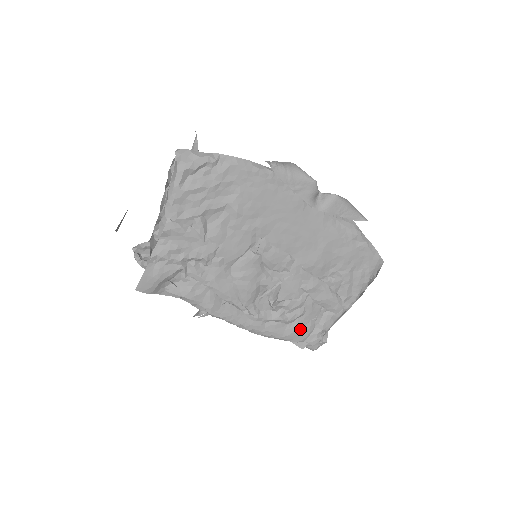
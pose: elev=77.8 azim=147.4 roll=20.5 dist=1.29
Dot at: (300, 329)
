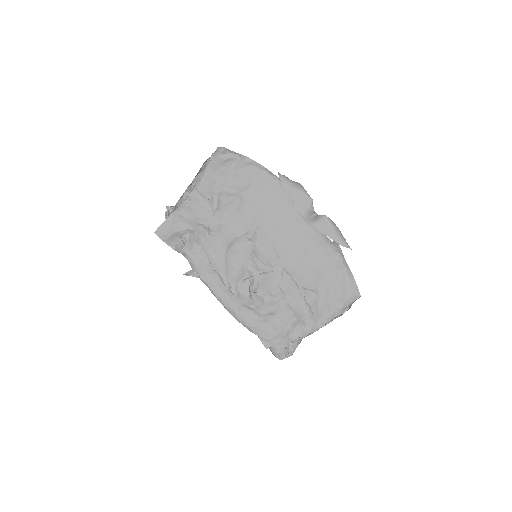
Dot at: (269, 326)
